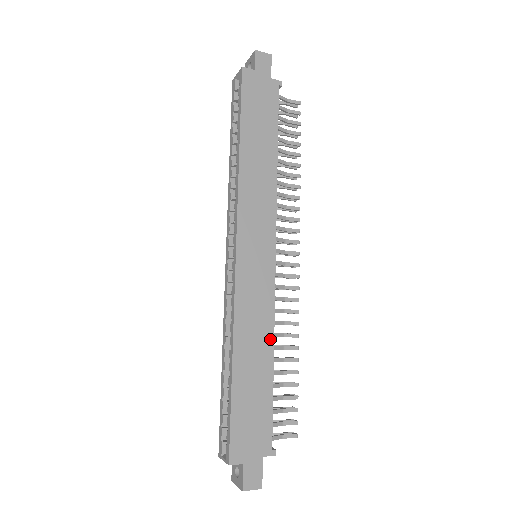
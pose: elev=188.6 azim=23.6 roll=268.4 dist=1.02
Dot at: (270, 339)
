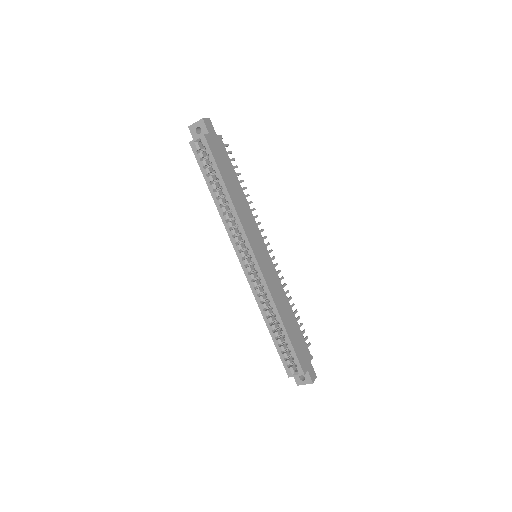
Dot at: (286, 300)
